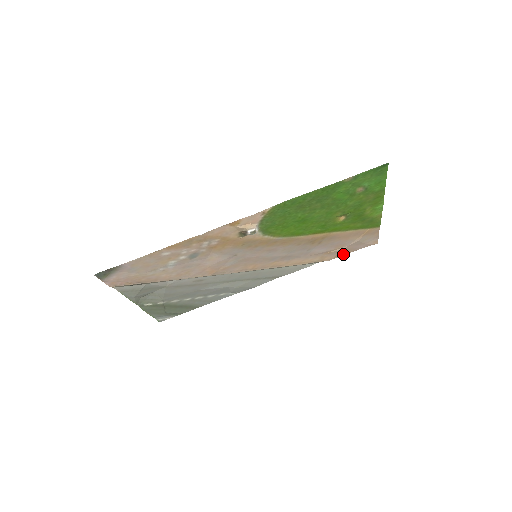
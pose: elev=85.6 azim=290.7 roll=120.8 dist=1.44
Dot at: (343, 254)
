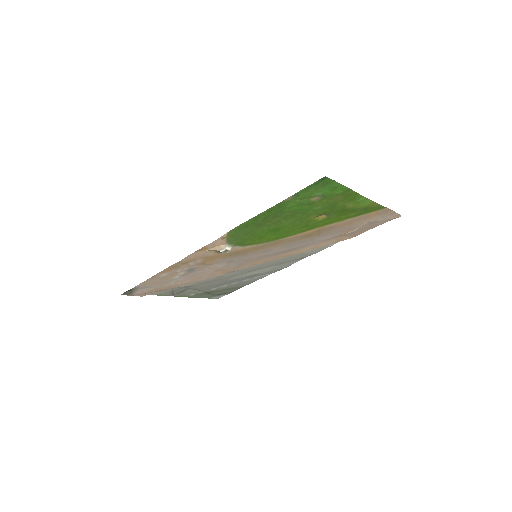
Dot at: (364, 231)
